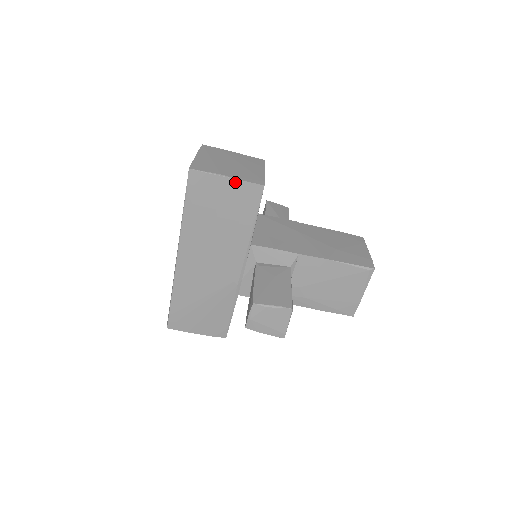
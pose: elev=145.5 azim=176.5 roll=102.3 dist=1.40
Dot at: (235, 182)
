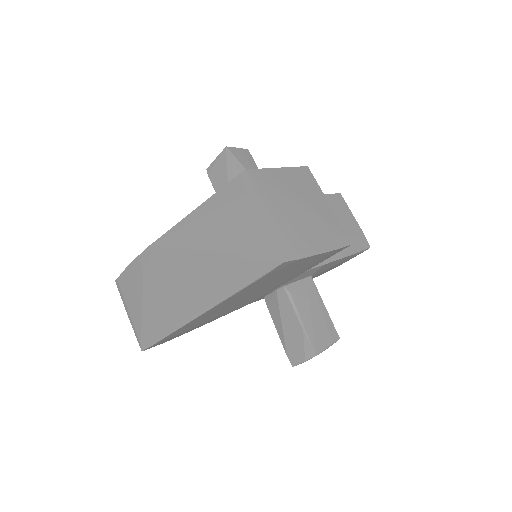
Dot at: (325, 253)
